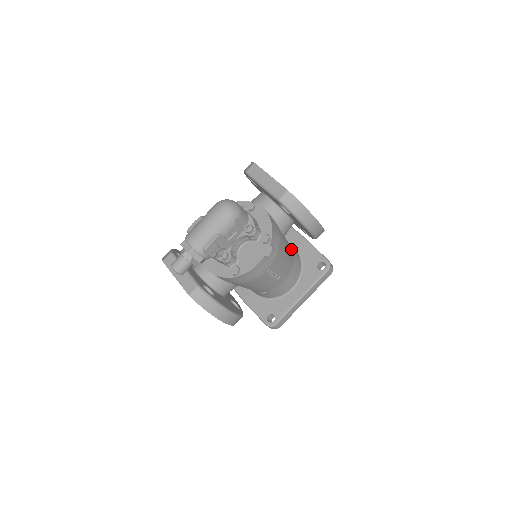
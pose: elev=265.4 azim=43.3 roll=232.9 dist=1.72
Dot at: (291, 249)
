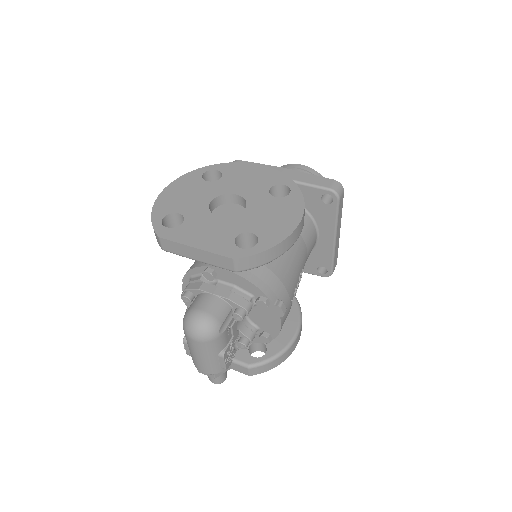
Dot at: occluded
